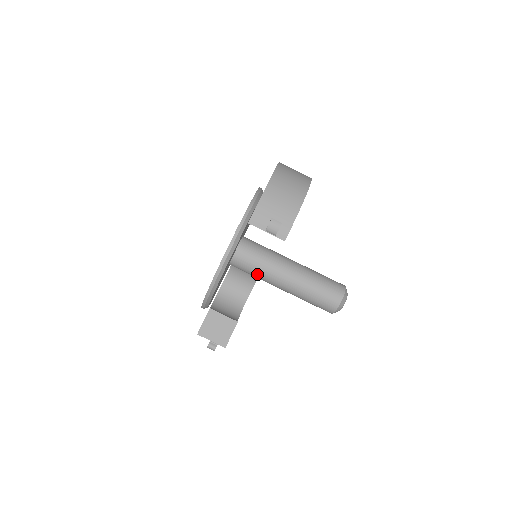
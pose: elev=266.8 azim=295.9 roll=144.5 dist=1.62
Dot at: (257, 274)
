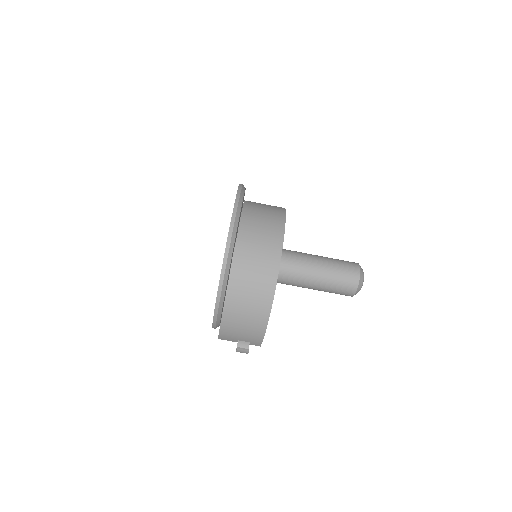
Dot at: occluded
